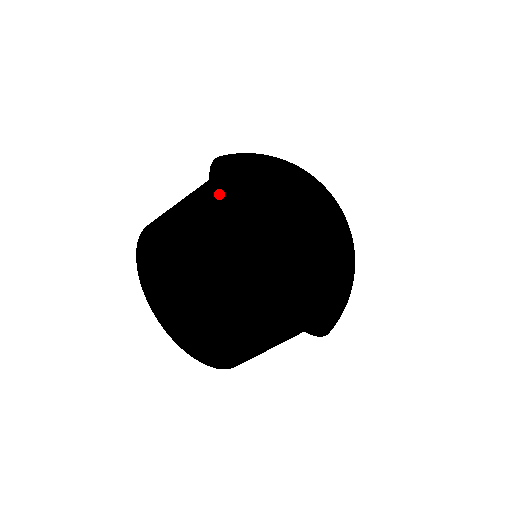
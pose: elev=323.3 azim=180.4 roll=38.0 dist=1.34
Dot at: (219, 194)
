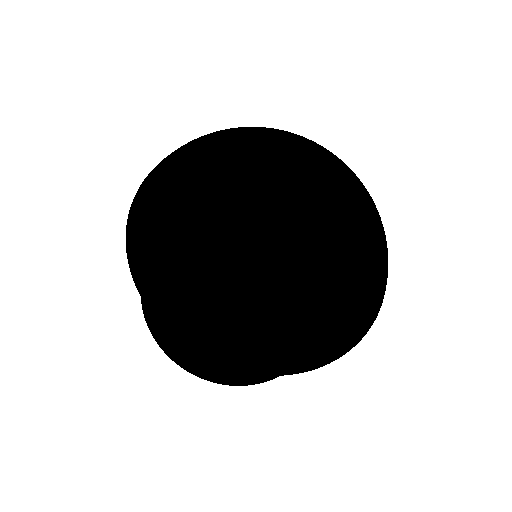
Dot at: (185, 339)
